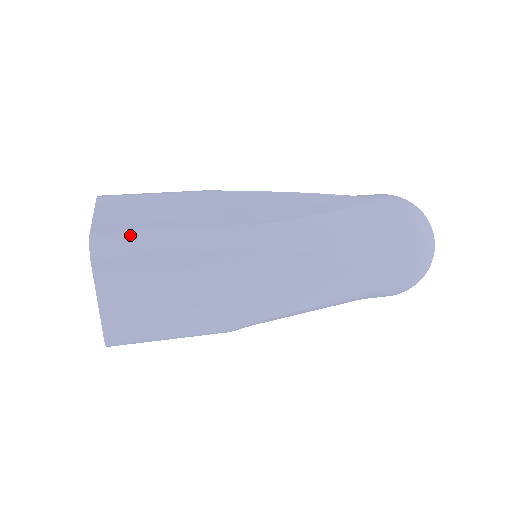
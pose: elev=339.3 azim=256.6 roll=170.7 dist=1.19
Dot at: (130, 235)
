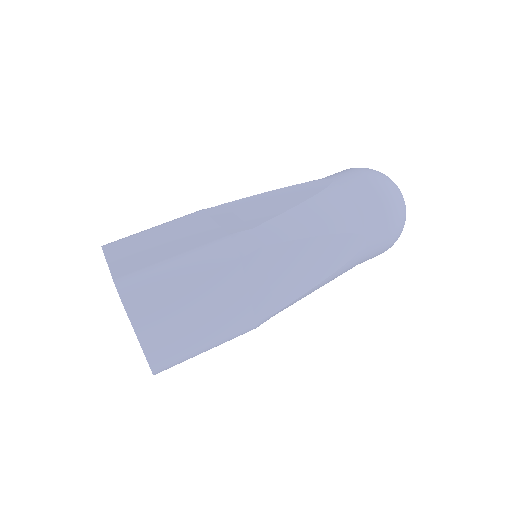
Dot at: (183, 360)
